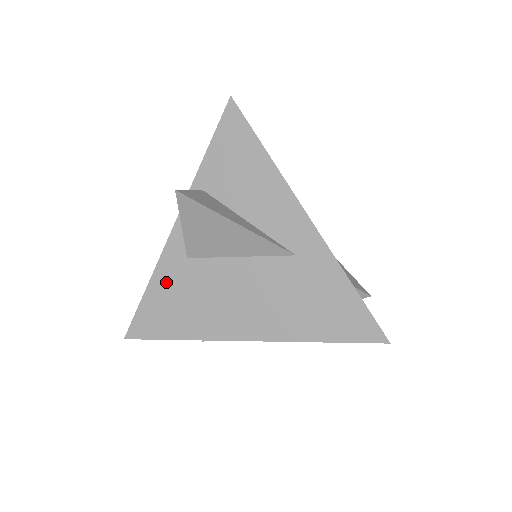
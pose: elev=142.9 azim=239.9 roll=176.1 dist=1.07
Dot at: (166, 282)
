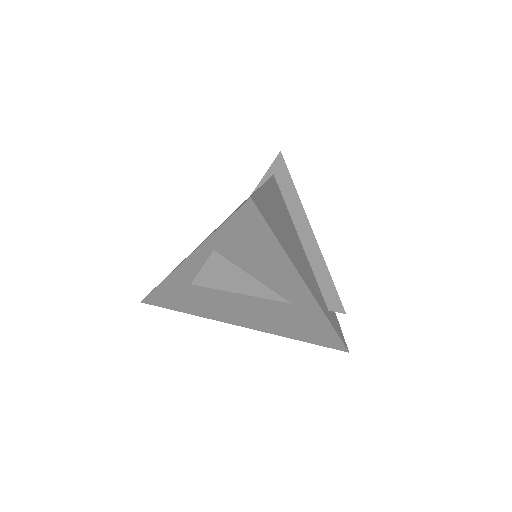
Dot at: (176, 287)
